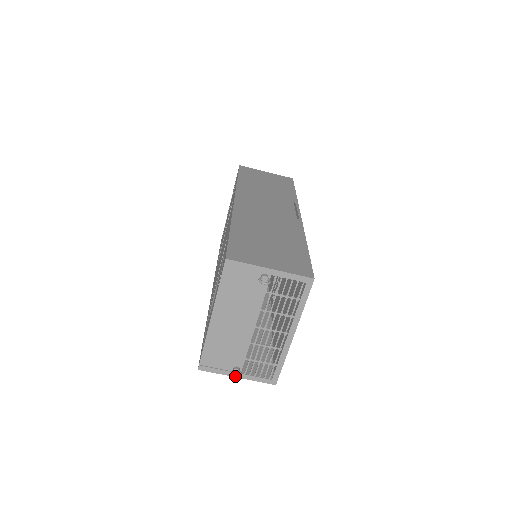
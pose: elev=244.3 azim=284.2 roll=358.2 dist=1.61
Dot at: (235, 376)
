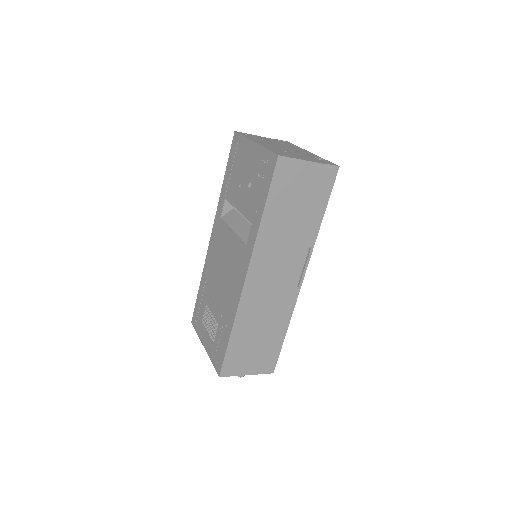
Dot at: occluded
